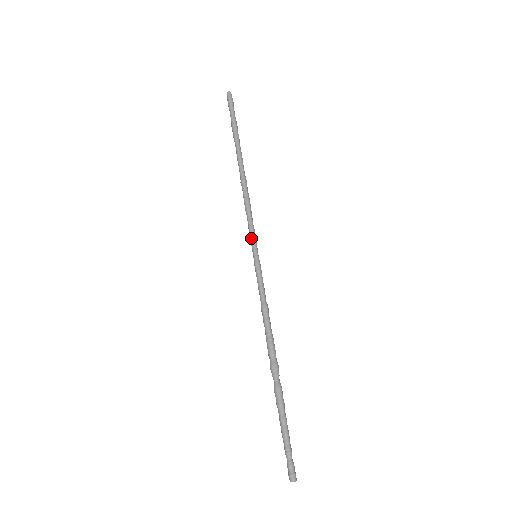
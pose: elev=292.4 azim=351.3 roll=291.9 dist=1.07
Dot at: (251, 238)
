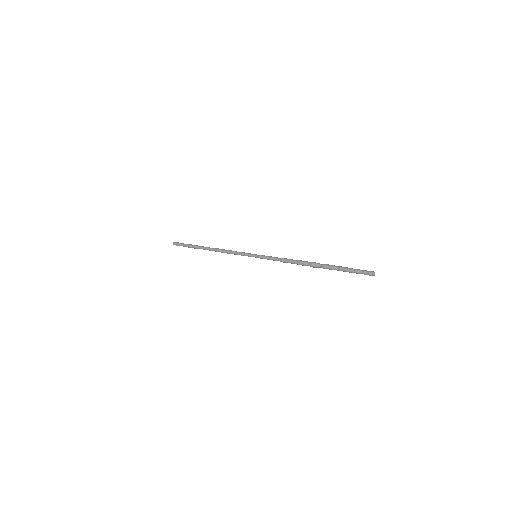
Dot at: (246, 255)
